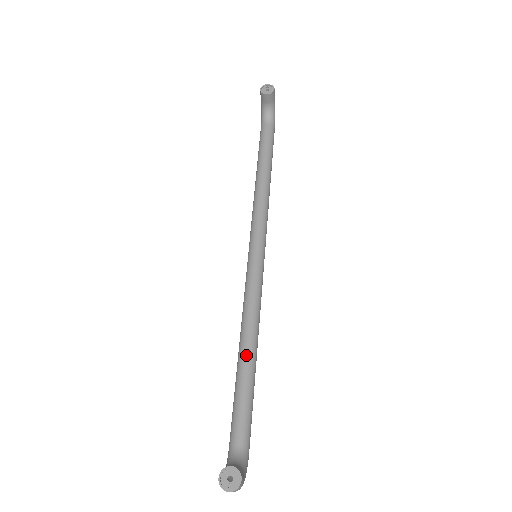
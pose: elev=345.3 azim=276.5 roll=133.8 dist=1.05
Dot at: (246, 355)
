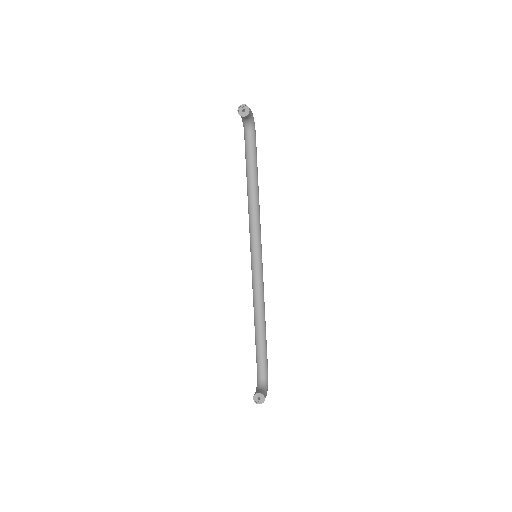
Dot at: (259, 326)
